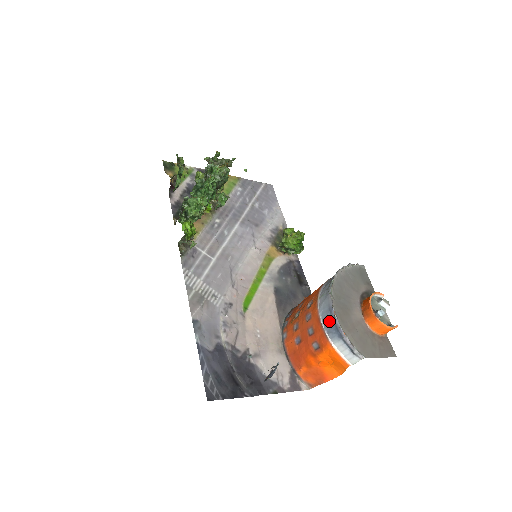
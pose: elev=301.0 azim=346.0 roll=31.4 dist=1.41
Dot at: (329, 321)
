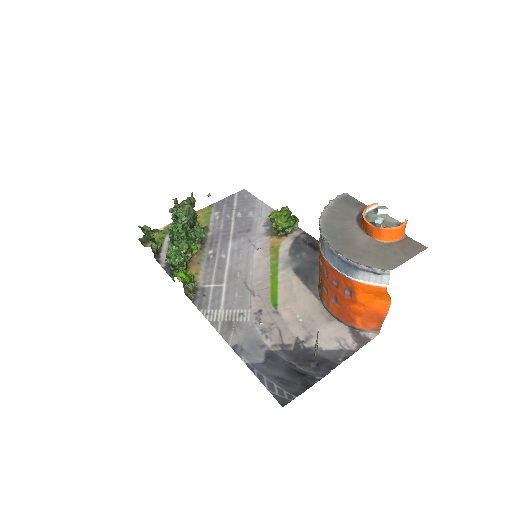
Dot at: (339, 263)
